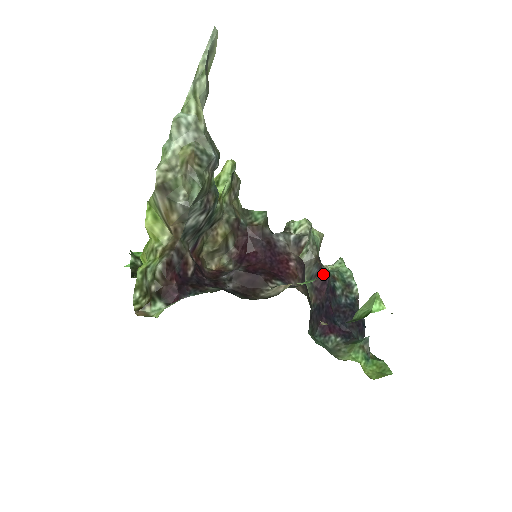
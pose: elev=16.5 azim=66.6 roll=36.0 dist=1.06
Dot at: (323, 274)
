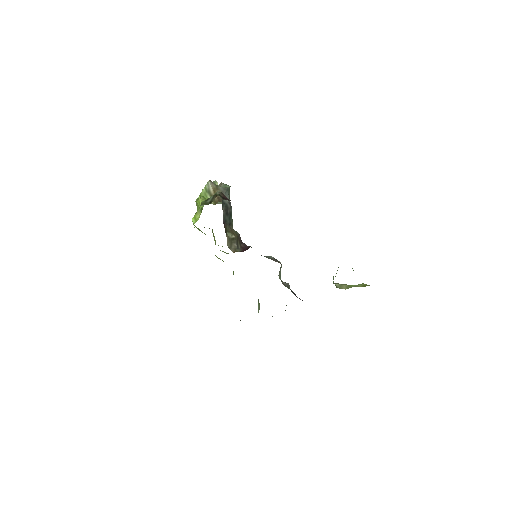
Dot at: (299, 298)
